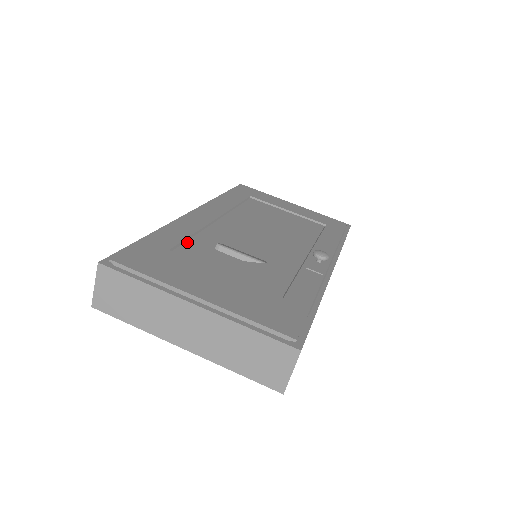
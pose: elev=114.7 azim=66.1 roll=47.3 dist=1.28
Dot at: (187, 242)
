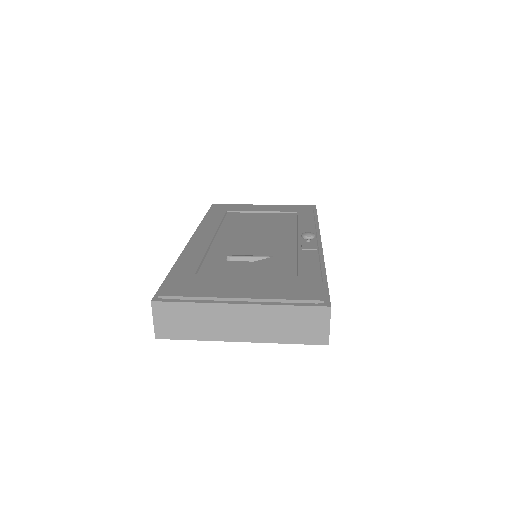
Dot at: (203, 263)
